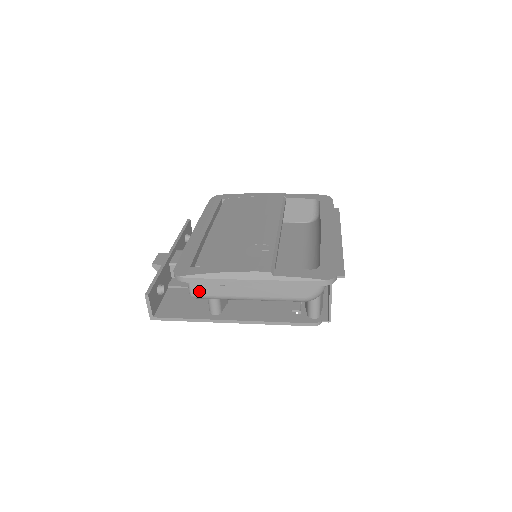
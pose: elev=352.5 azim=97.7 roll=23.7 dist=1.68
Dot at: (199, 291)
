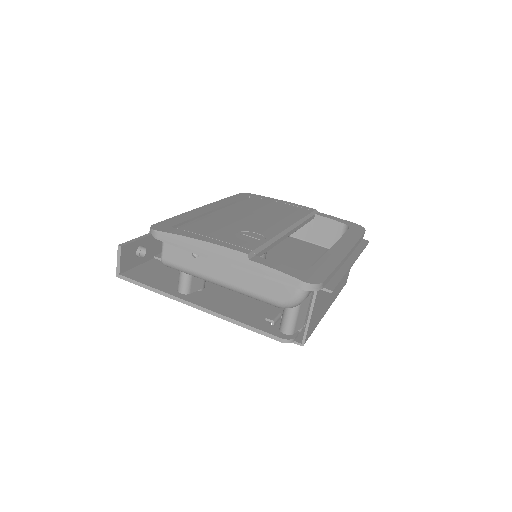
Dot at: (170, 257)
